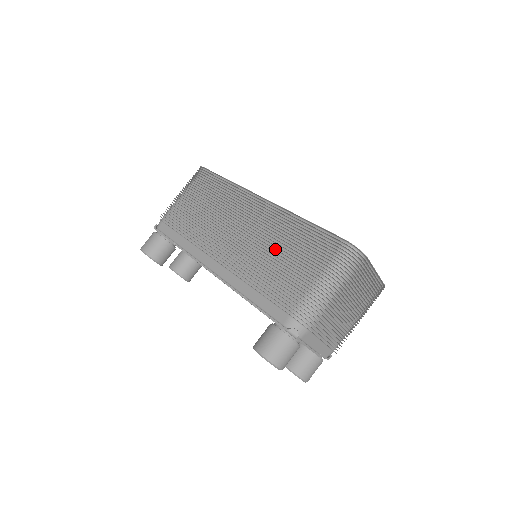
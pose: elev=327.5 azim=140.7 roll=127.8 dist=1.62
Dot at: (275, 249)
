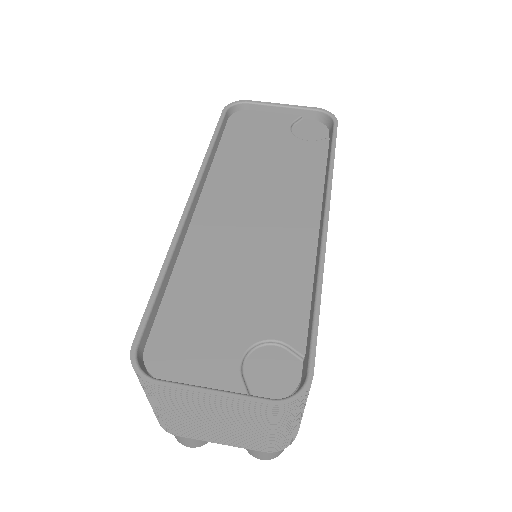
Dot at: occluded
